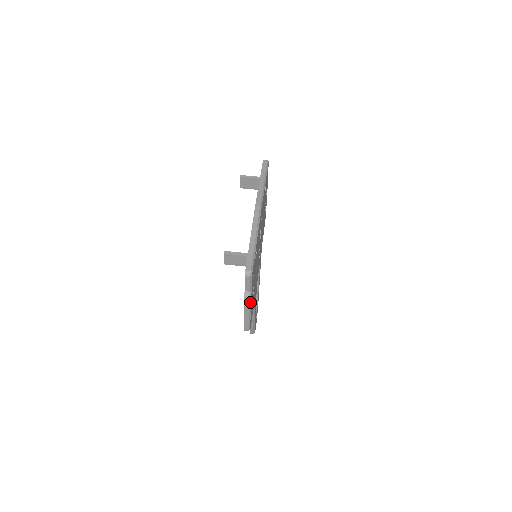
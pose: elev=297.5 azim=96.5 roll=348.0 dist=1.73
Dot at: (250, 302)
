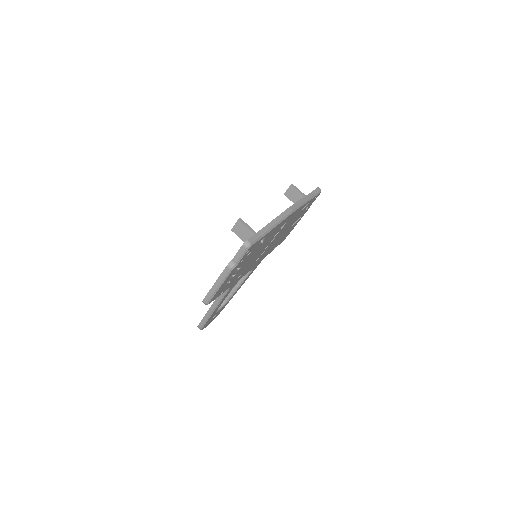
Dot at: (229, 274)
